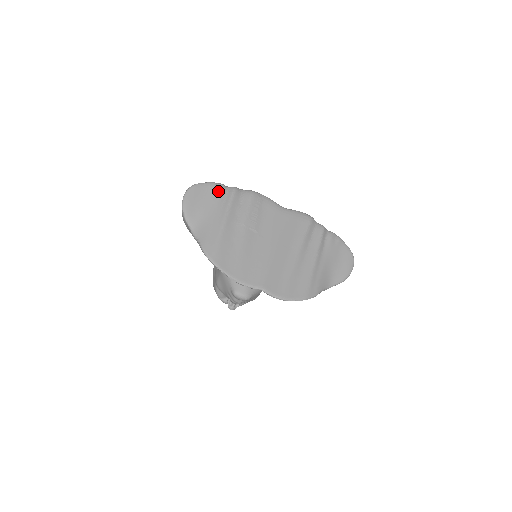
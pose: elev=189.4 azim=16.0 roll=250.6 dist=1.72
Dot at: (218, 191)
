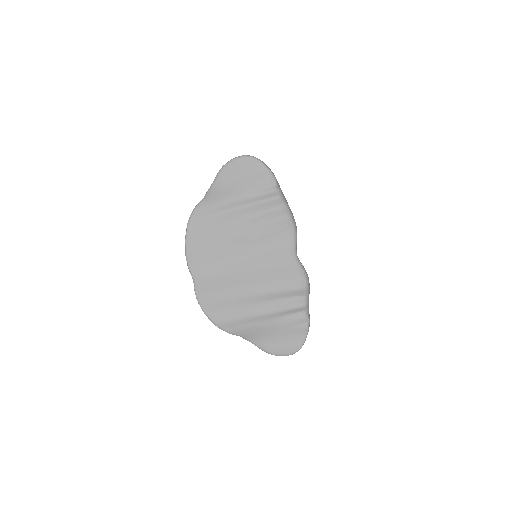
Dot at: (265, 183)
